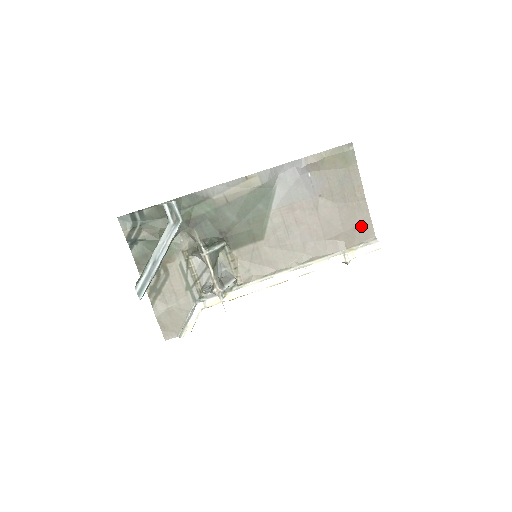
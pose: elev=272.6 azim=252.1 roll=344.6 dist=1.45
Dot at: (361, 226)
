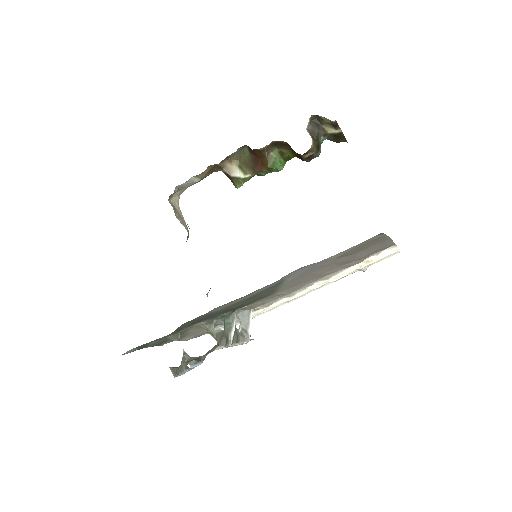
Dot at: (381, 248)
